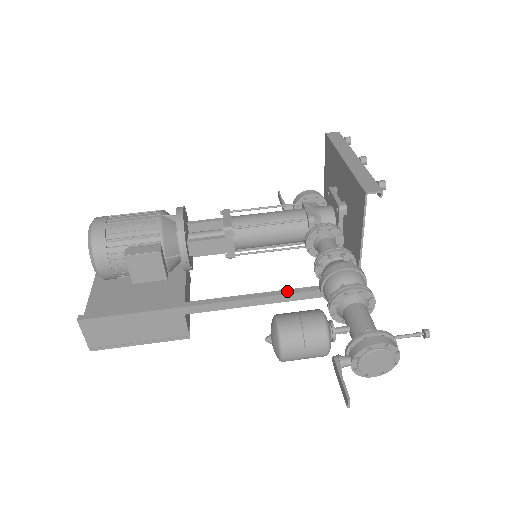
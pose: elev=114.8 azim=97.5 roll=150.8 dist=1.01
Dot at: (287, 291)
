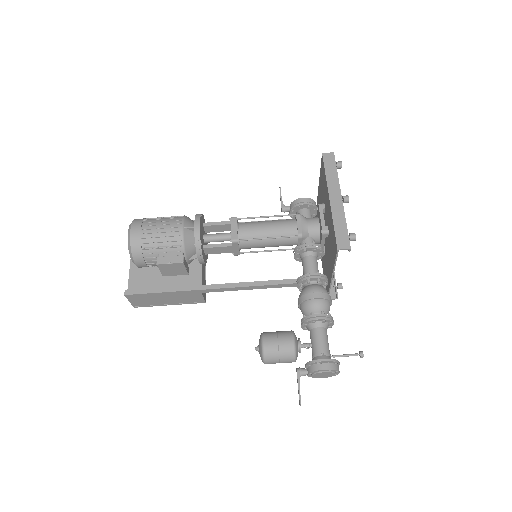
Dot at: (278, 282)
